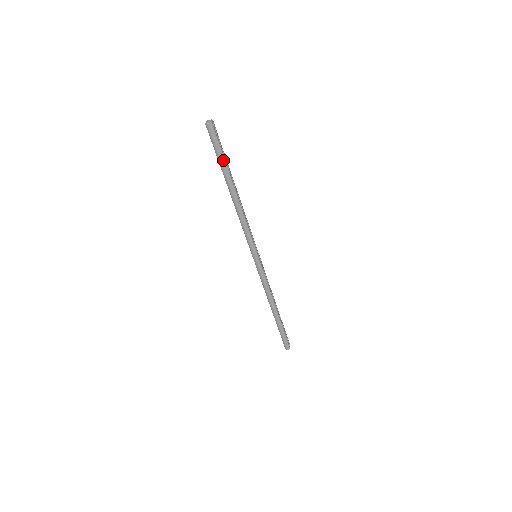
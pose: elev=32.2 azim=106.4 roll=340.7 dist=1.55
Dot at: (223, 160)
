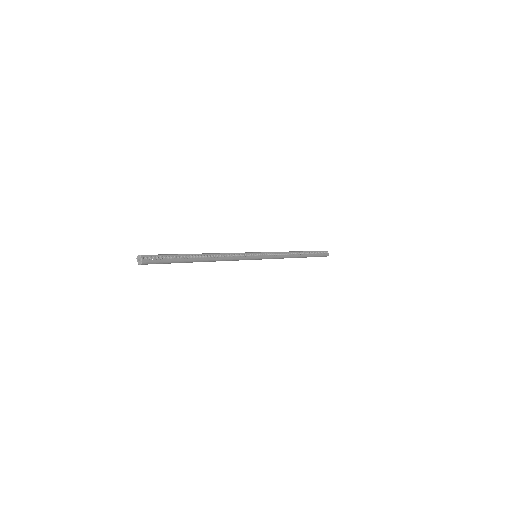
Dot at: (175, 262)
